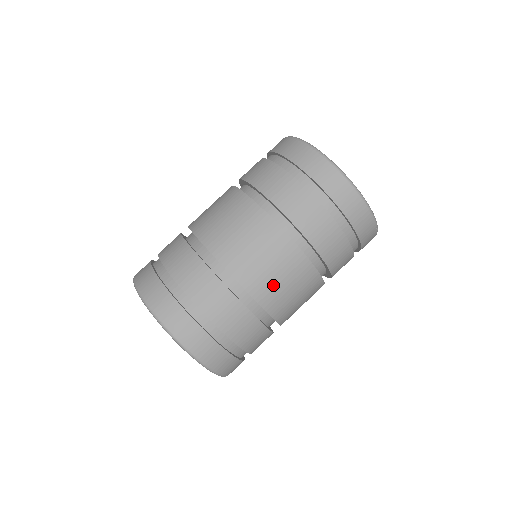
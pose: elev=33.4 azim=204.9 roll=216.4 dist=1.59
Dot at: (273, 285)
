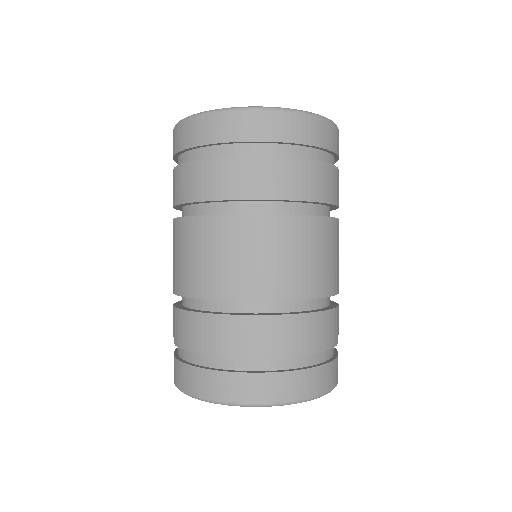
Dot at: (262, 271)
